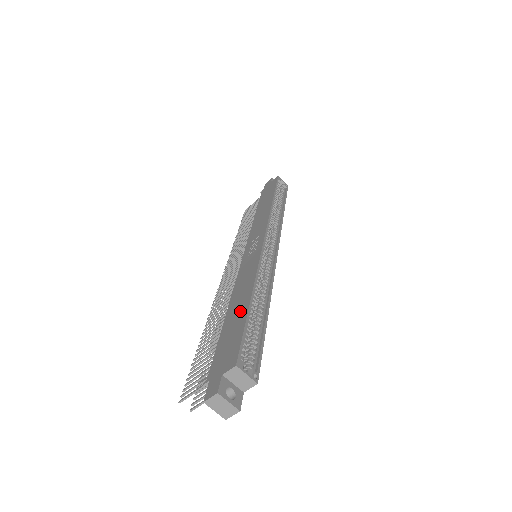
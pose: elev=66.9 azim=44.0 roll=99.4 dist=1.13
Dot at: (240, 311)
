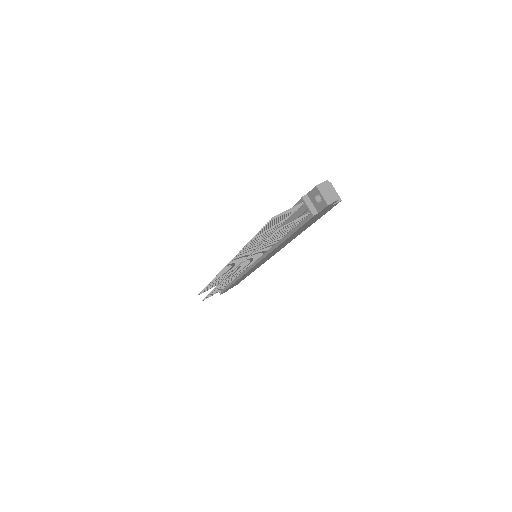
Dot at: occluded
